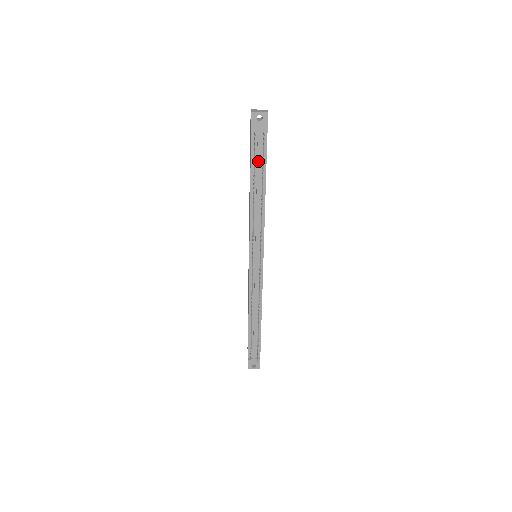
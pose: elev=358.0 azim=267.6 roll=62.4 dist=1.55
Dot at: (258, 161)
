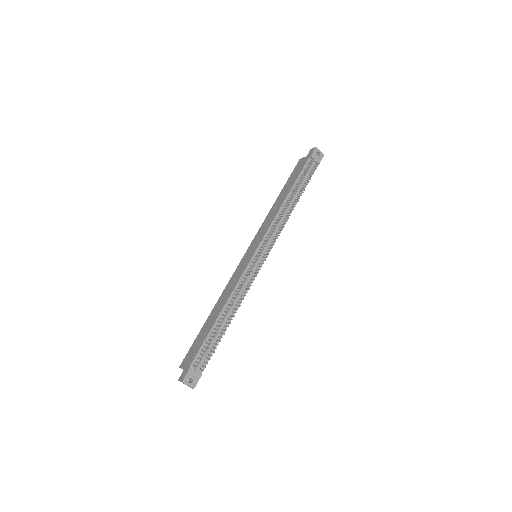
Dot at: (304, 179)
